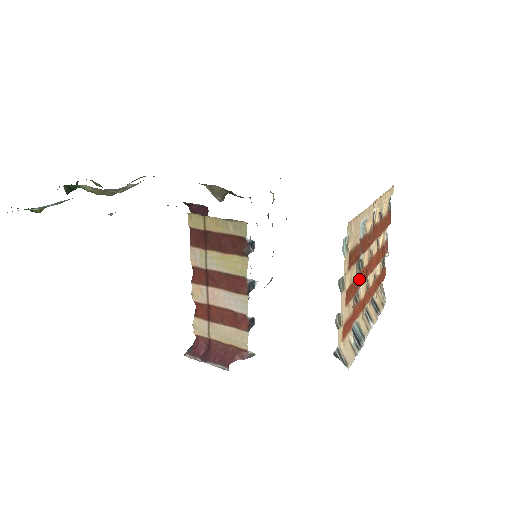
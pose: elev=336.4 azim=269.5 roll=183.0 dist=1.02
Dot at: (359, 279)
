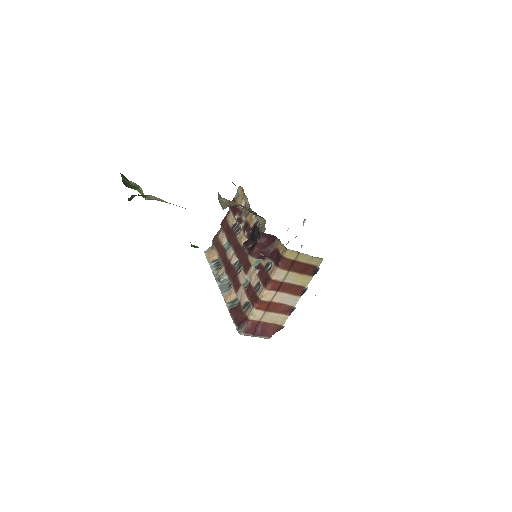
Dot at: occluded
